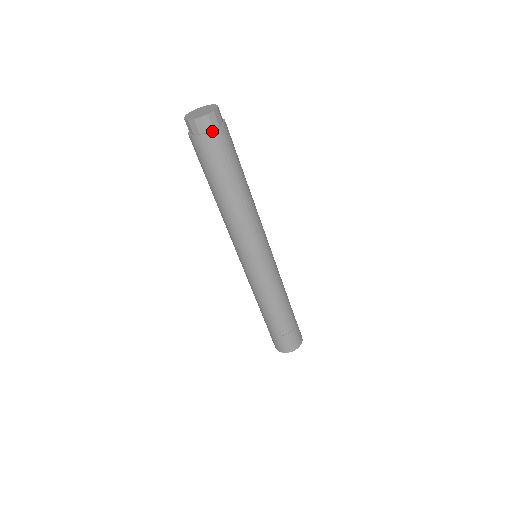
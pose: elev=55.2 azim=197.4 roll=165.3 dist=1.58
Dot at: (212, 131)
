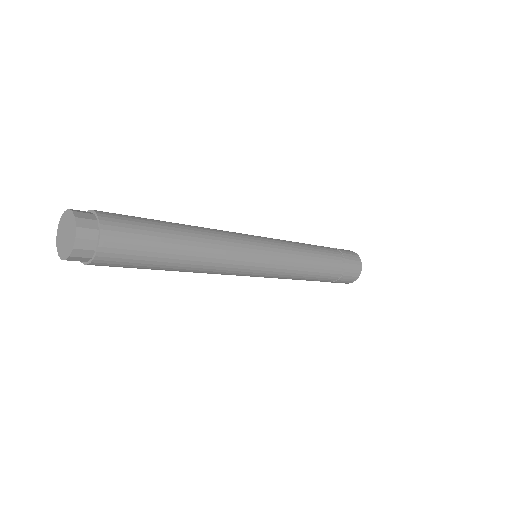
Dot at: (99, 245)
